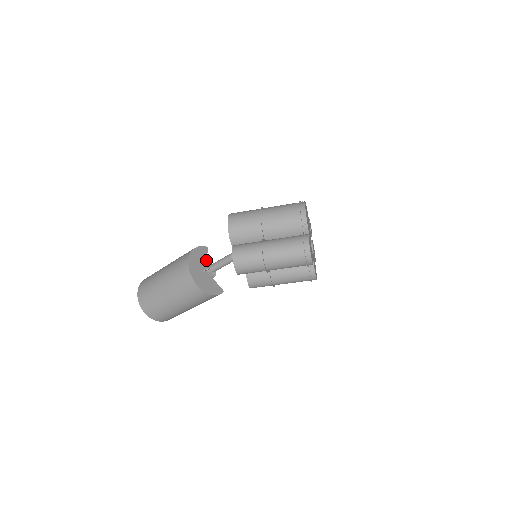
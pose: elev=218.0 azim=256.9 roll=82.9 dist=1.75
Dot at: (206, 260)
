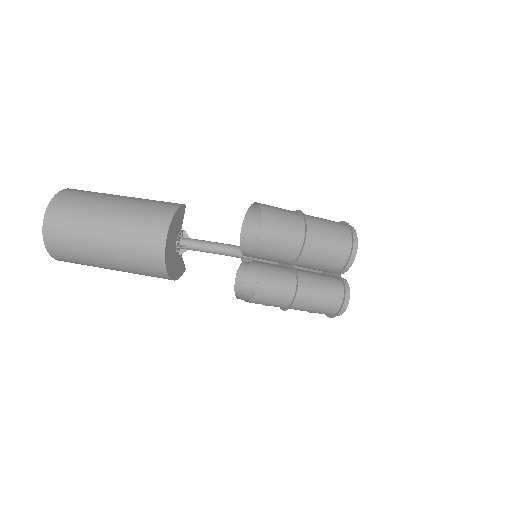
Dot at: (181, 227)
